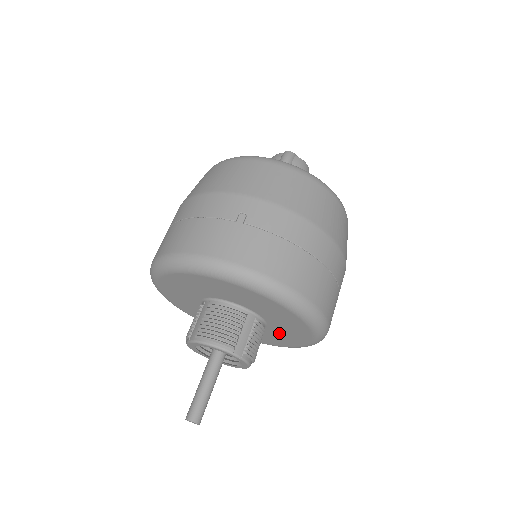
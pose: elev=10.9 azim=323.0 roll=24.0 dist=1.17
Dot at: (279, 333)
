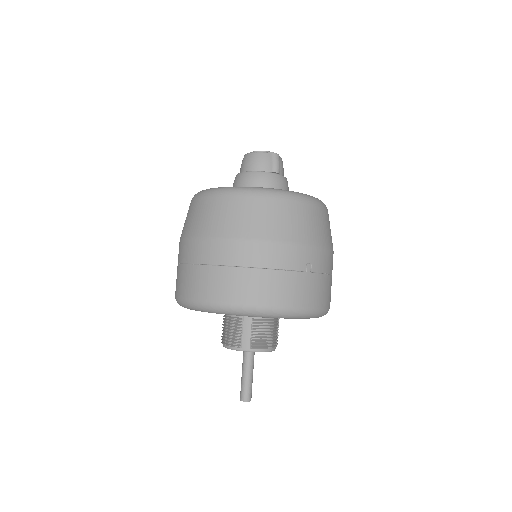
Dot at: occluded
